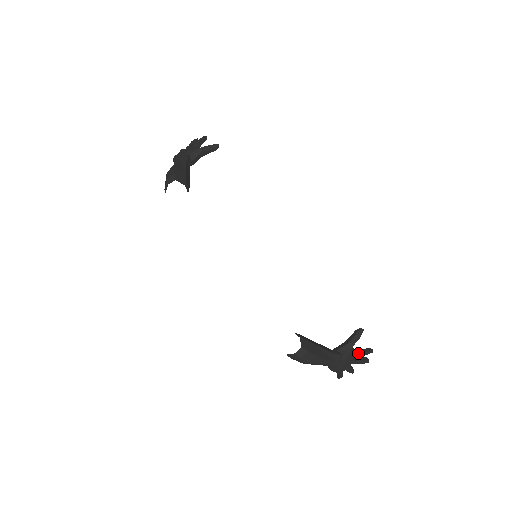
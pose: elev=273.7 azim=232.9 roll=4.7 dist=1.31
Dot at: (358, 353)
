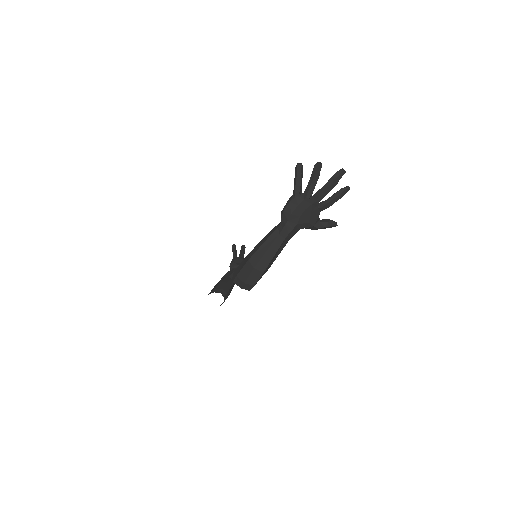
Dot at: occluded
